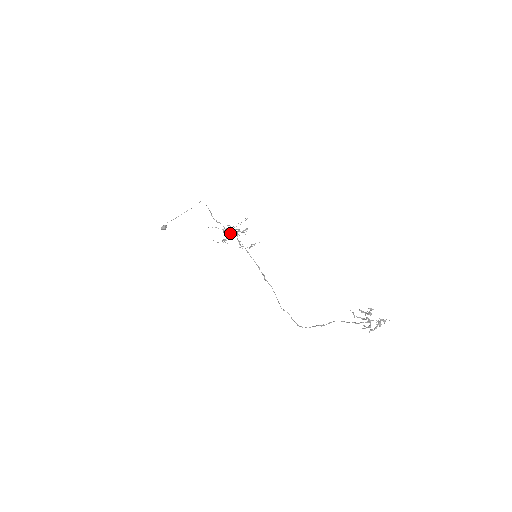
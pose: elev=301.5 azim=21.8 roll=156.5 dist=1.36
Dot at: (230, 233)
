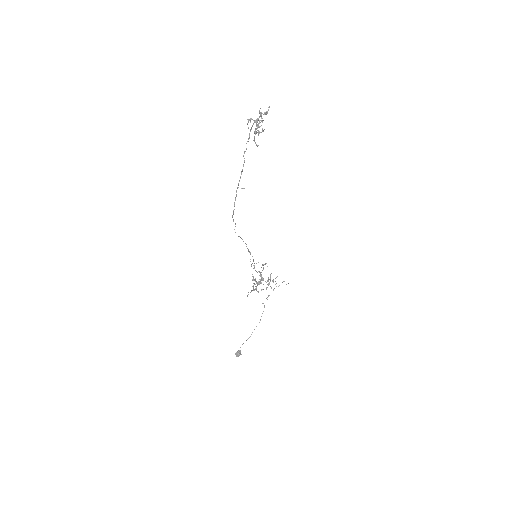
Dot at: occluded
